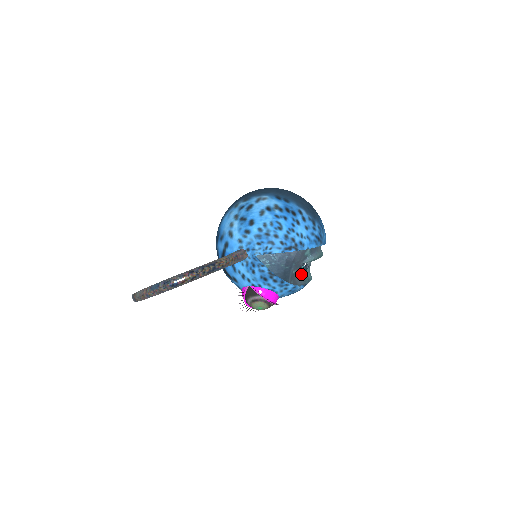
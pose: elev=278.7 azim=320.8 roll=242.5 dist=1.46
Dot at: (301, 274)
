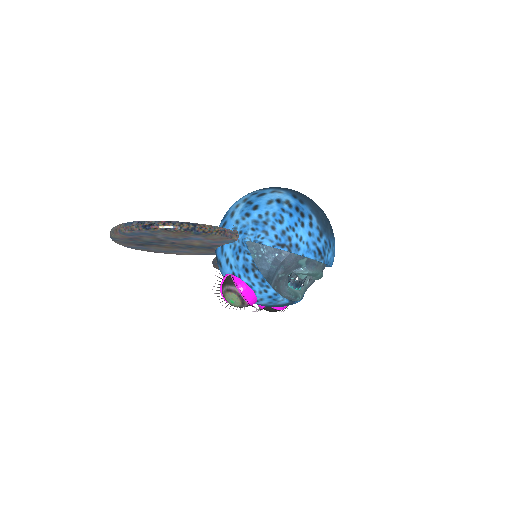
Dot at: (290, 286)
